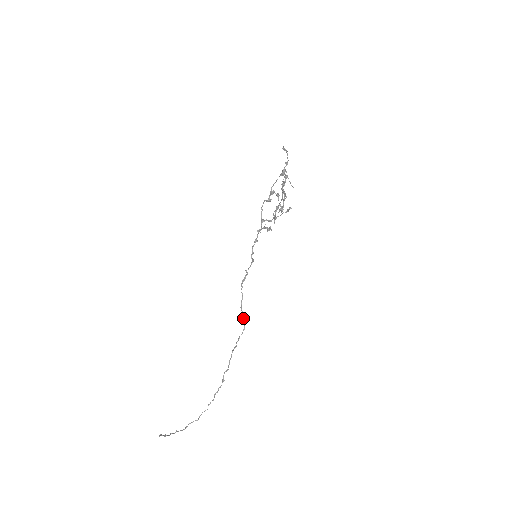
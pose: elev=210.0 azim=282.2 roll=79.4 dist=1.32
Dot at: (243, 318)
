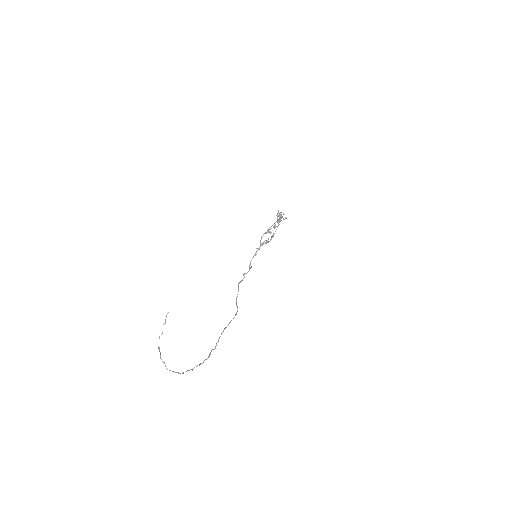
Dot at: occluded
